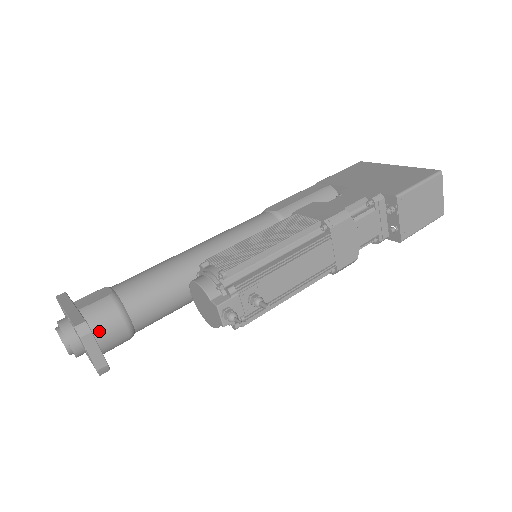
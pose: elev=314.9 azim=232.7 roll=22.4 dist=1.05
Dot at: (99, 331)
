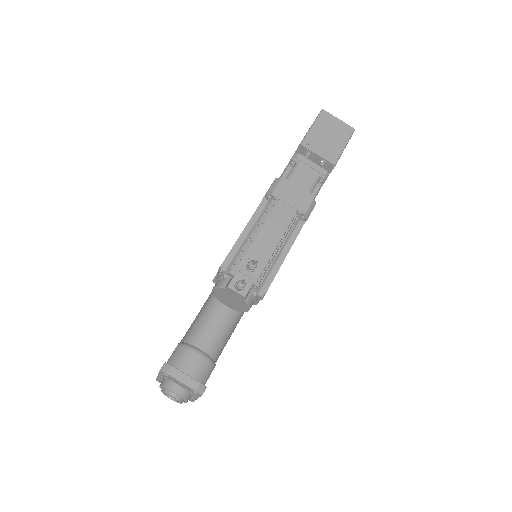
Dot at: (183, 368)
